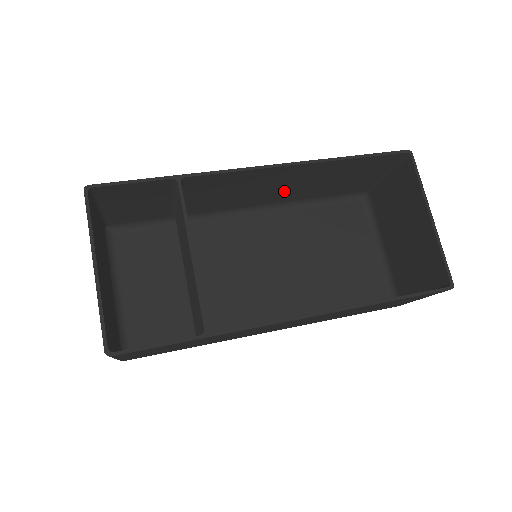
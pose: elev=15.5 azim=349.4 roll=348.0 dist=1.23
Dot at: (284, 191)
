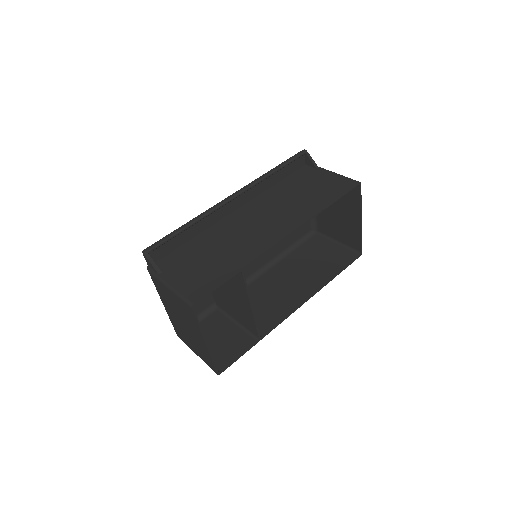
Dot at: (273, 207)
